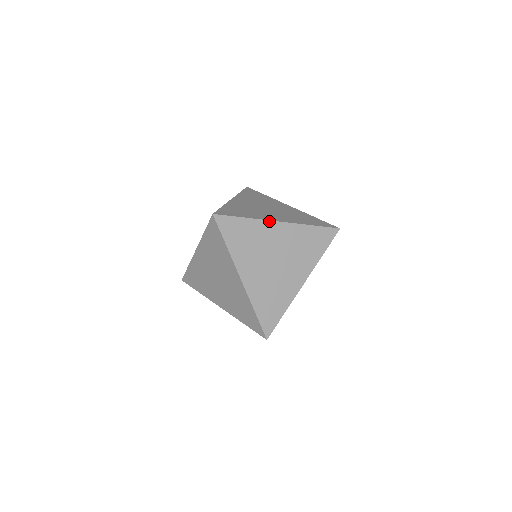
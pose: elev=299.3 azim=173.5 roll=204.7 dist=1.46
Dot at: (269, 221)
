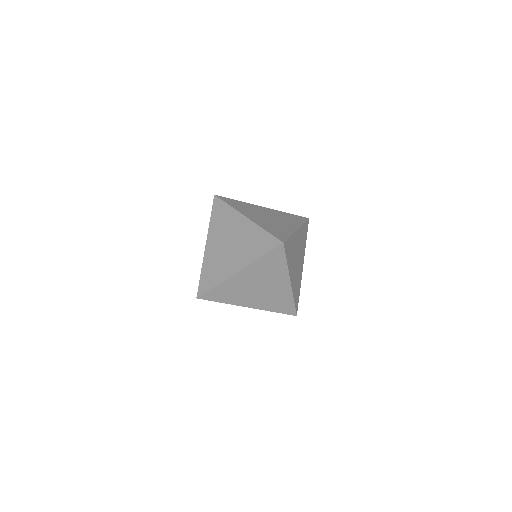
Dot at: (289, 276)
